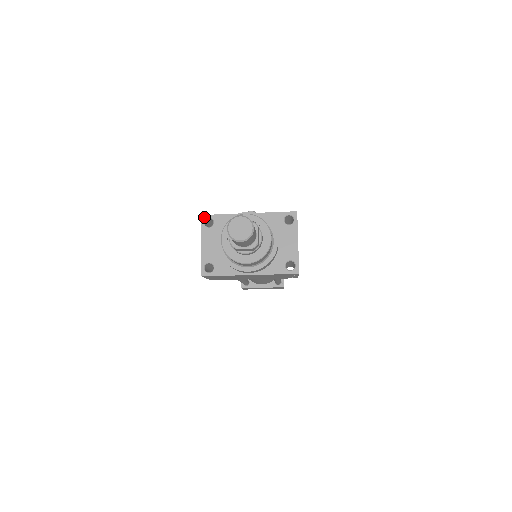
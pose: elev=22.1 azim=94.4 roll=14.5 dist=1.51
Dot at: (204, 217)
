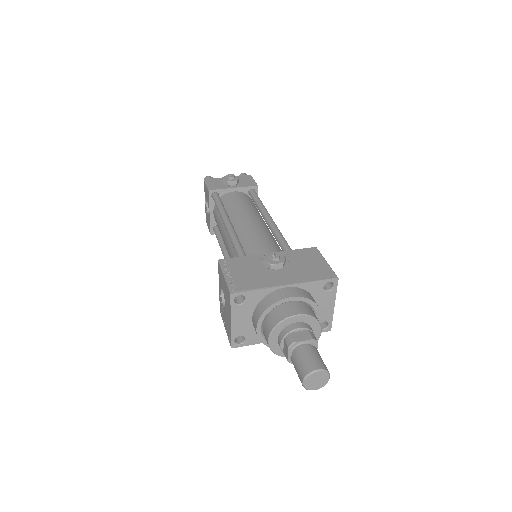
Dot at: (234, 296)
